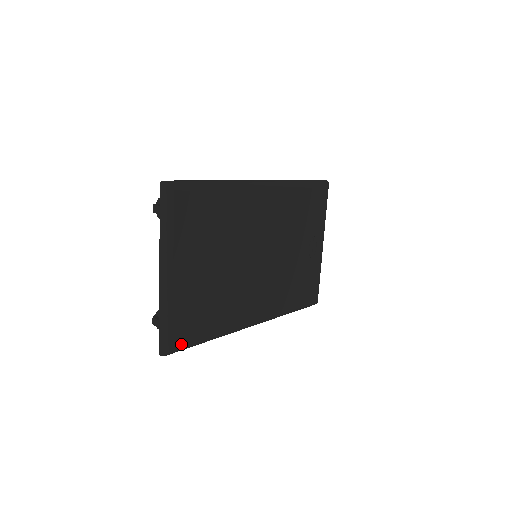
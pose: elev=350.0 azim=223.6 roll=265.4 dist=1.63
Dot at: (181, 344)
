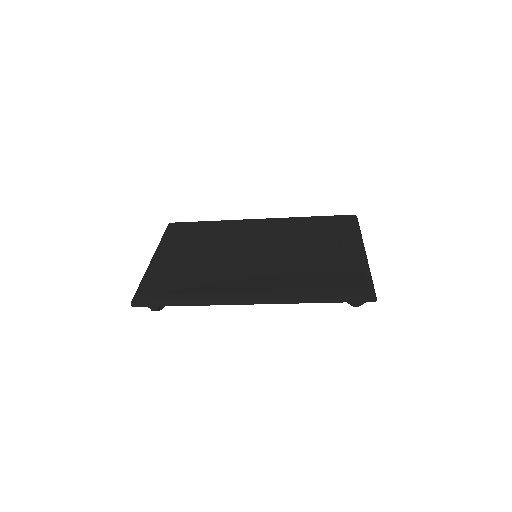
Dot at: (150, 294)
